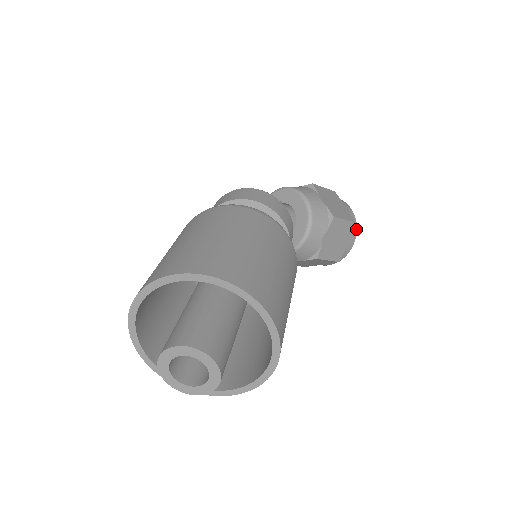
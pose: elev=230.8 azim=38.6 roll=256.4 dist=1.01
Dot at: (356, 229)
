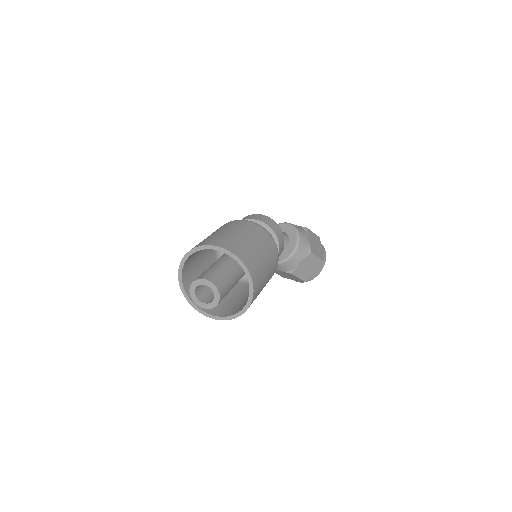
Dot at: occluded
